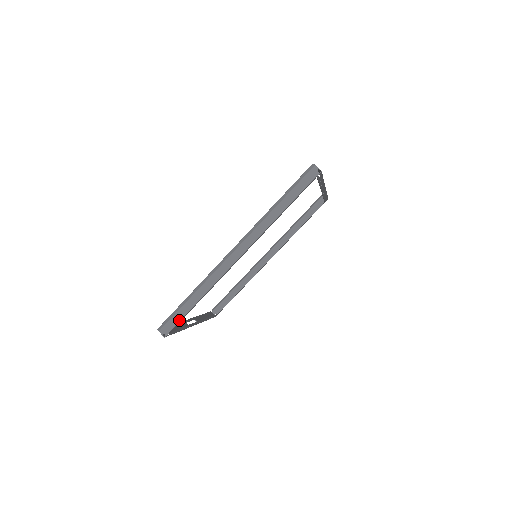
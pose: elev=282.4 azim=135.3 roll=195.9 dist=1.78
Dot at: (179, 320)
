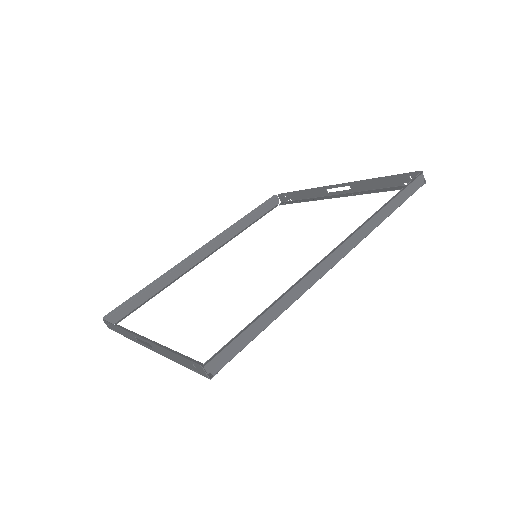
Dot at: (241, 349)
